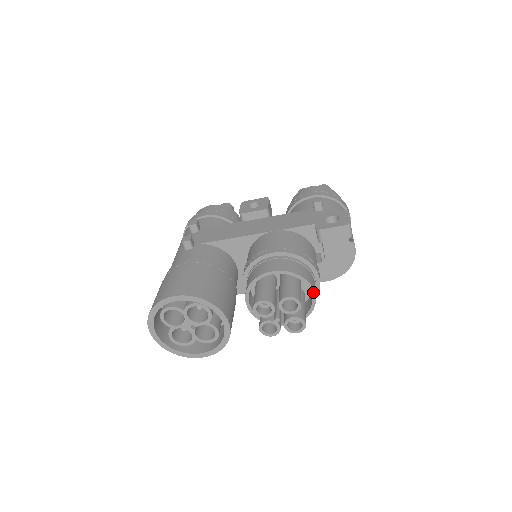
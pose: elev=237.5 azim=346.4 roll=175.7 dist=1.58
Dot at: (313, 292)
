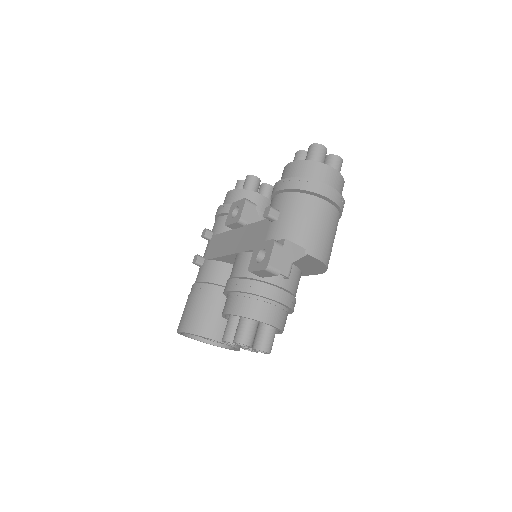
Dot at: (267, 324)
